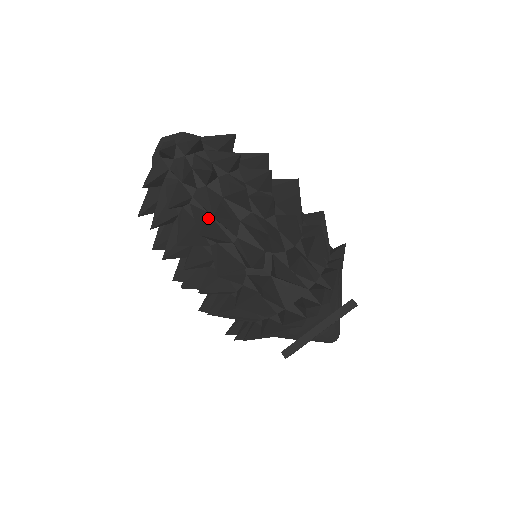
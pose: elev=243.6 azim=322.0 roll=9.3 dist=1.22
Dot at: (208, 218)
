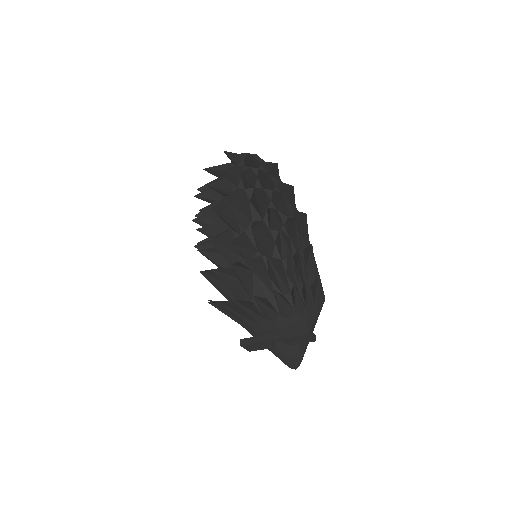
Dot at: occluded
